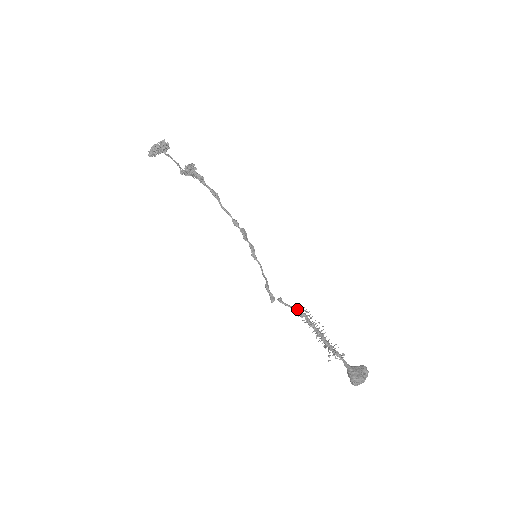
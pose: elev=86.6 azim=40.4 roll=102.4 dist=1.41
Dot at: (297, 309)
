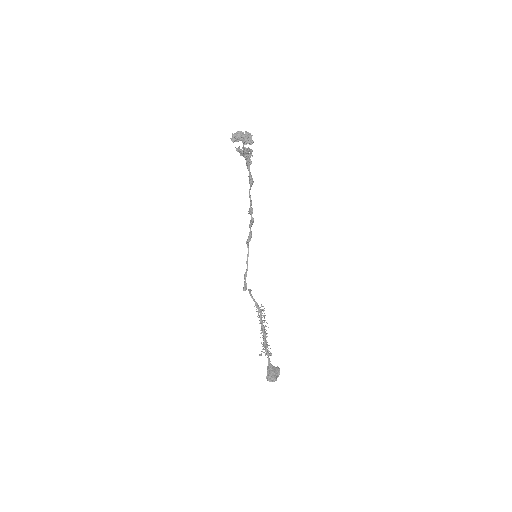
Dot at: (258, 305)
